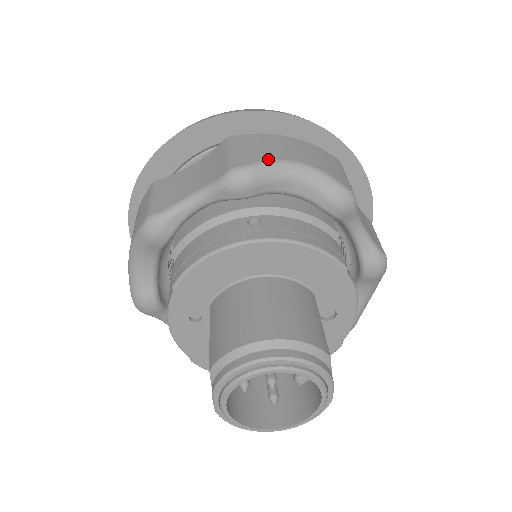
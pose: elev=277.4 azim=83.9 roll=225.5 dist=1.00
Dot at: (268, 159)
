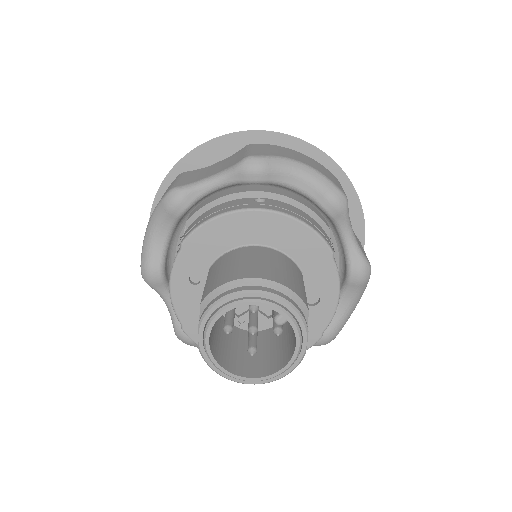
Dot at: (279, 155)
